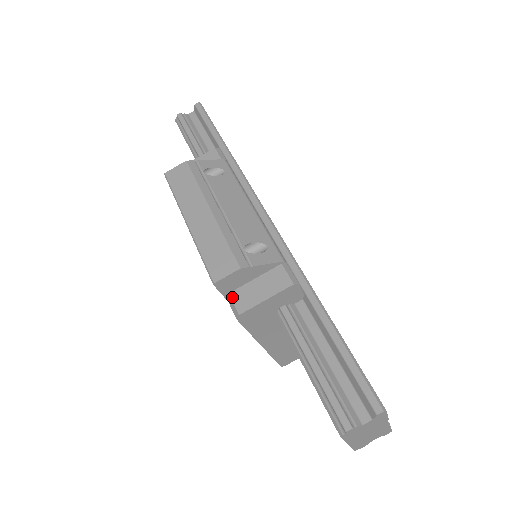
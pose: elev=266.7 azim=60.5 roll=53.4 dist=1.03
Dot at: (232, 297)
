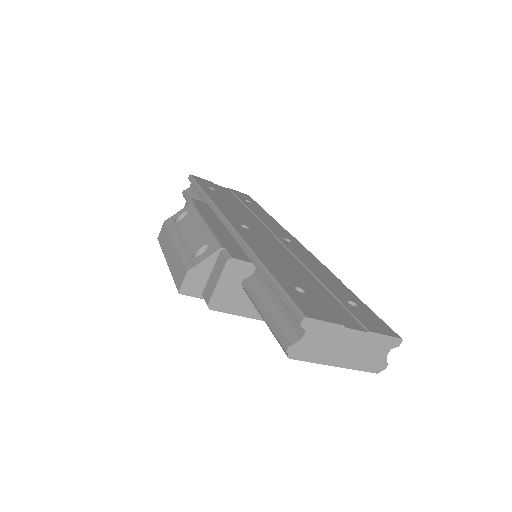
Dot at: (203, 296)
